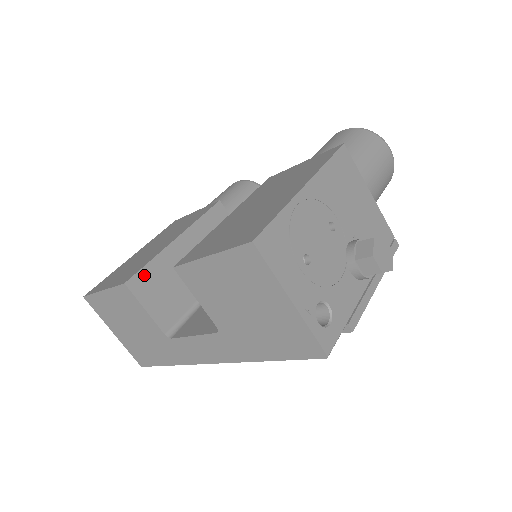
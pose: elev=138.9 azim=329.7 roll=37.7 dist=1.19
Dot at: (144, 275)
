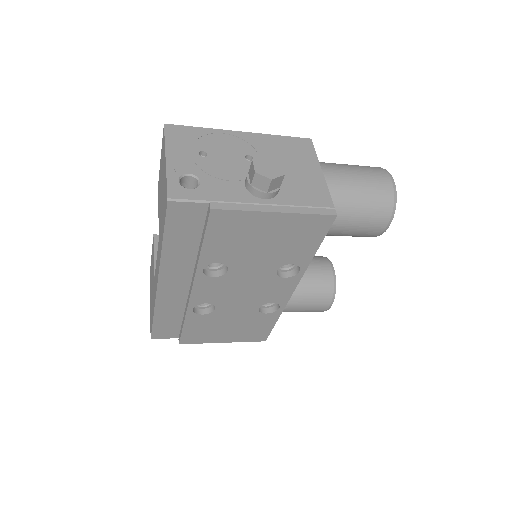
Dot at: occluded
